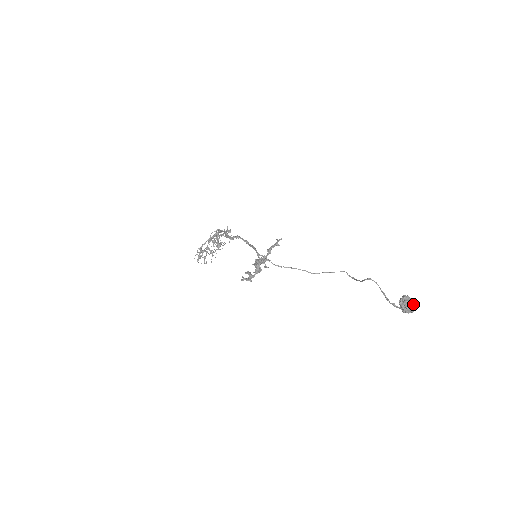
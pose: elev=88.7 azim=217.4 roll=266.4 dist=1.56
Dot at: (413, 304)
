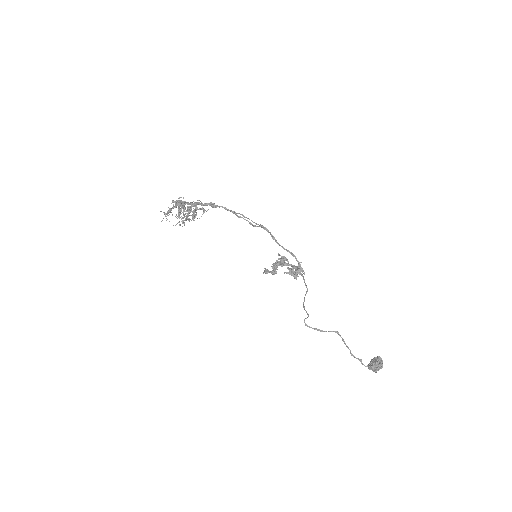
Dot at: occluded
